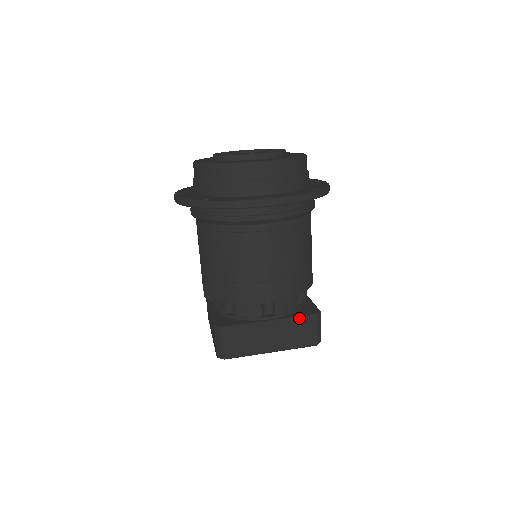
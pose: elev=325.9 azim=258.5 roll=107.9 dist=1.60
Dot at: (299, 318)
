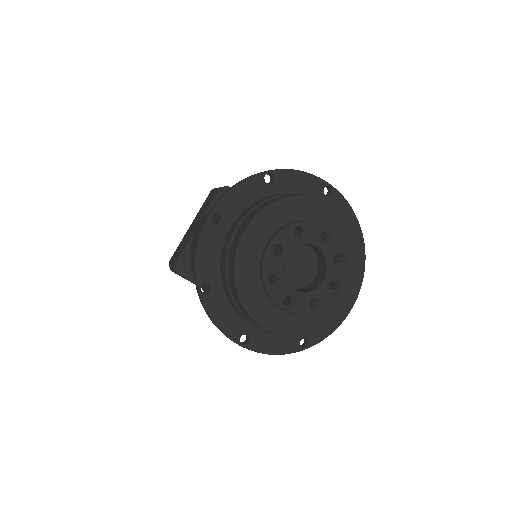
Dot at: occluded
